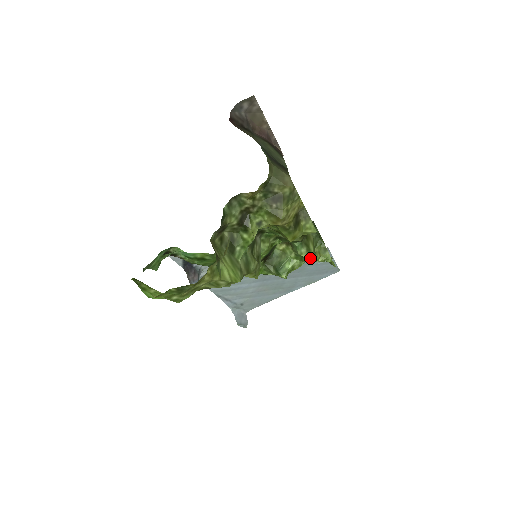
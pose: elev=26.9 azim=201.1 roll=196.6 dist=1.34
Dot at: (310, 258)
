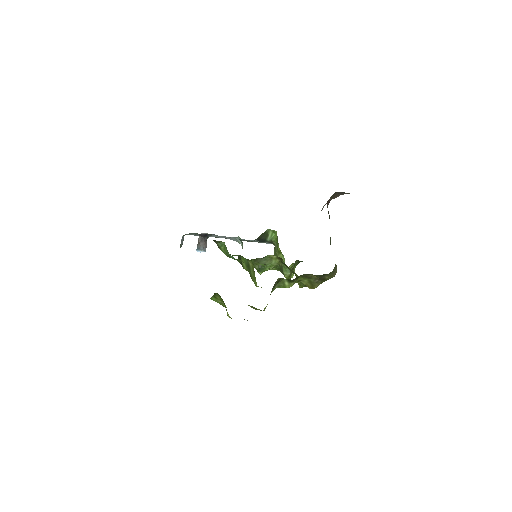
Dot at: (286, 277)
